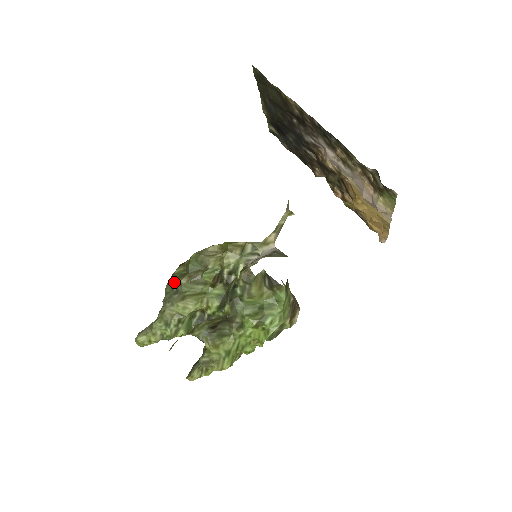
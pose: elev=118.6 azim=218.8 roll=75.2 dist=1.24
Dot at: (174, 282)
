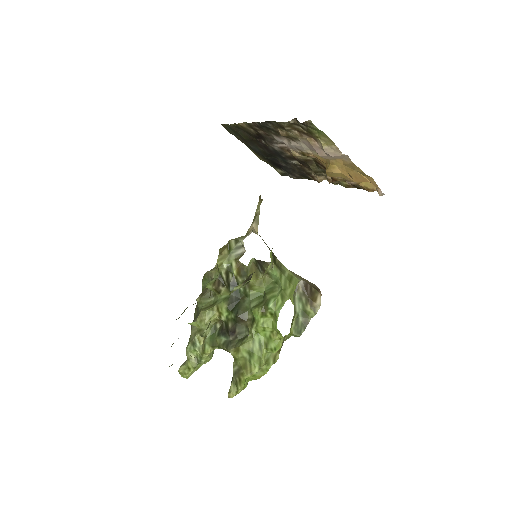
Dot at: (196, 307)
